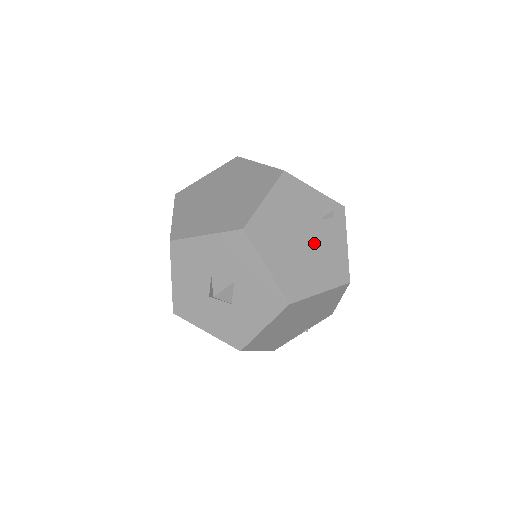
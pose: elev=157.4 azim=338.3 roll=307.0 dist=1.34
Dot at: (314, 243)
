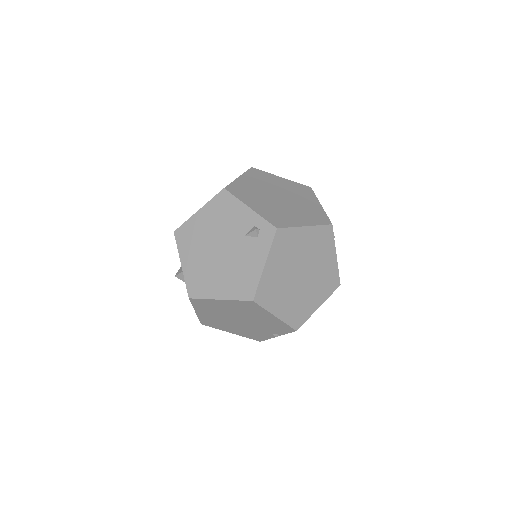
Dot at: (229, 256)
